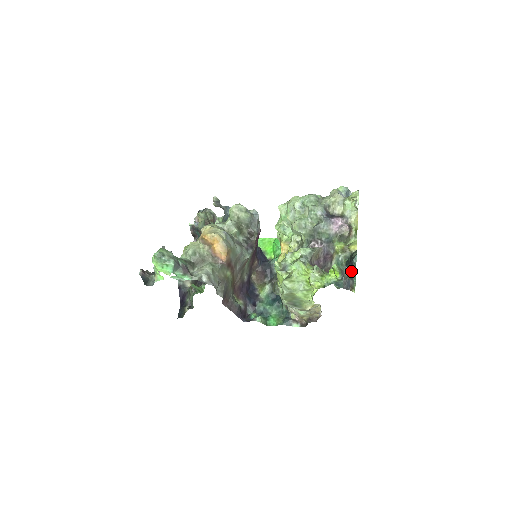
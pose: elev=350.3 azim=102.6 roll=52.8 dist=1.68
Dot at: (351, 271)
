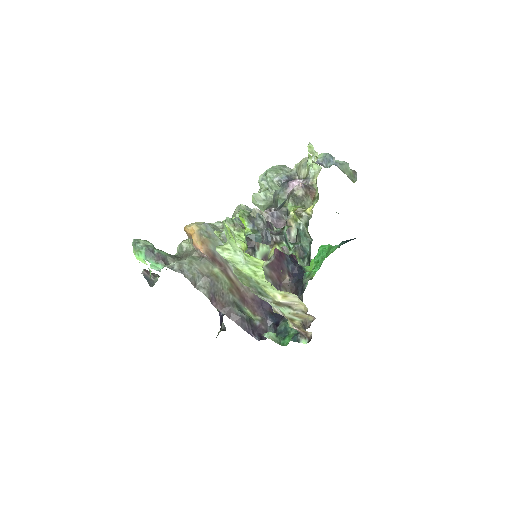
Dot at: (283, 227)
